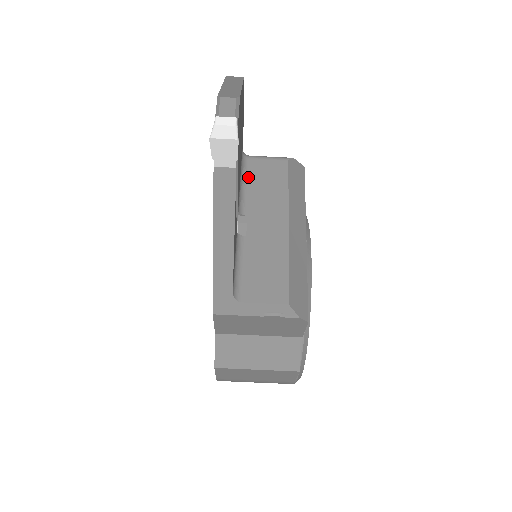
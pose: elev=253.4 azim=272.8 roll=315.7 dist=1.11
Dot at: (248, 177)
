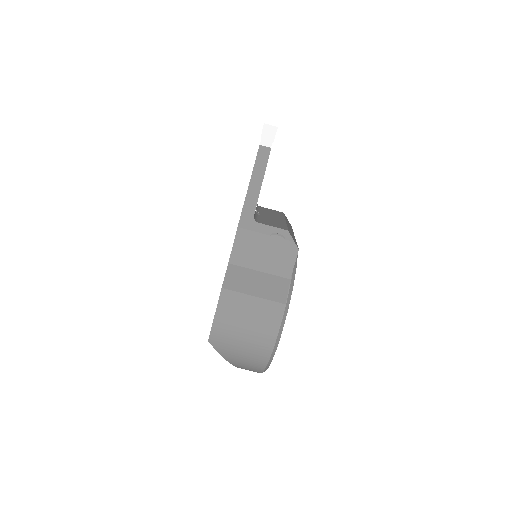
Dot at: (260, 208)
